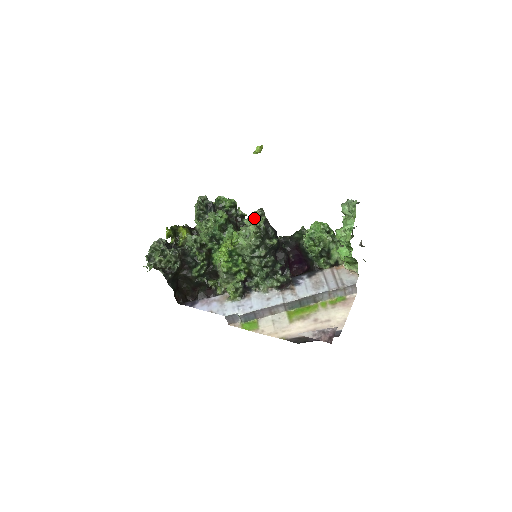
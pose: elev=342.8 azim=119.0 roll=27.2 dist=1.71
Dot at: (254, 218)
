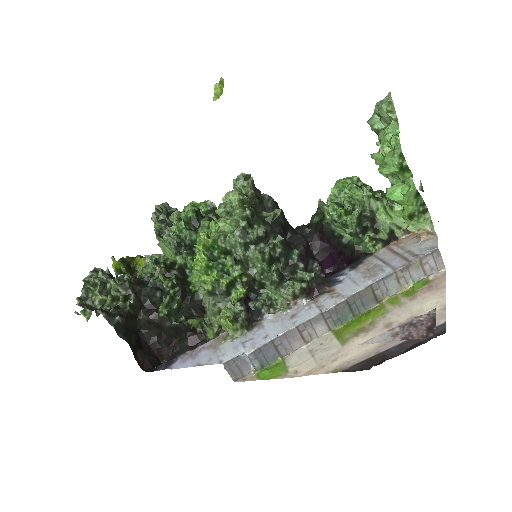
Dot at: occluded
